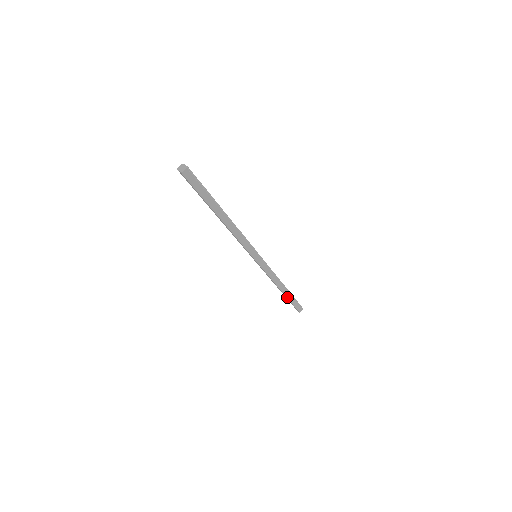
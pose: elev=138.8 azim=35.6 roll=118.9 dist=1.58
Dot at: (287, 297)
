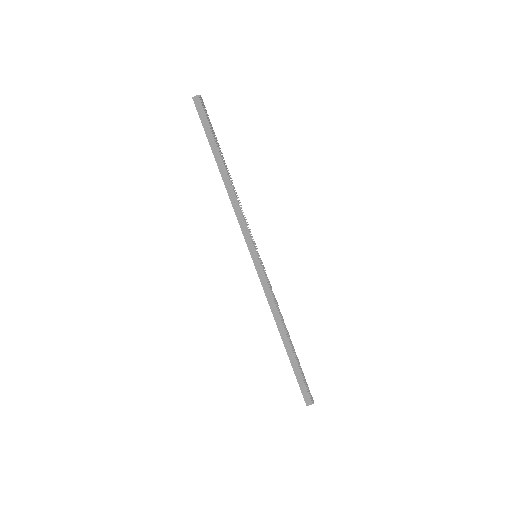
Dot at: (289, 357)
